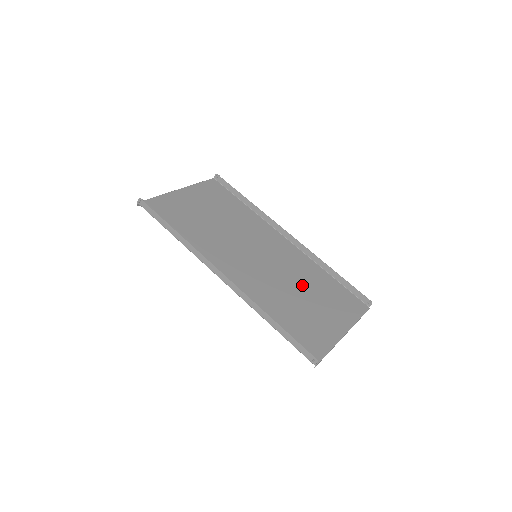
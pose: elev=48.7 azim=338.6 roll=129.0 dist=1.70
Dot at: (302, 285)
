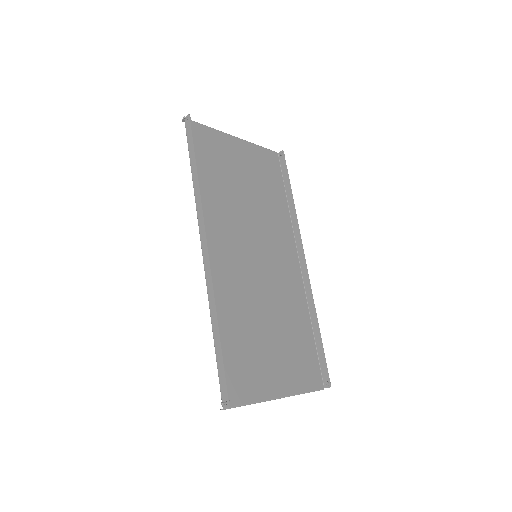
Dot at: (277, 318)
